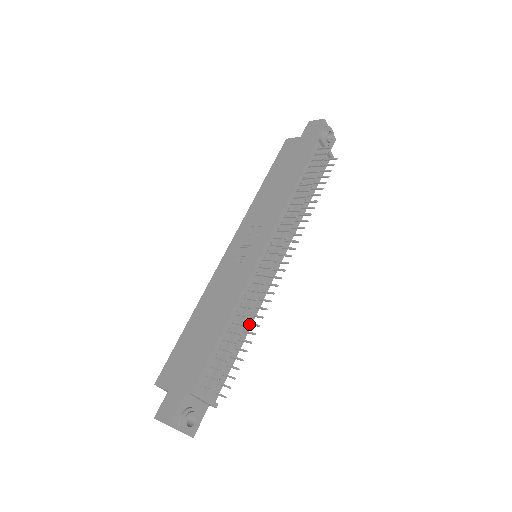
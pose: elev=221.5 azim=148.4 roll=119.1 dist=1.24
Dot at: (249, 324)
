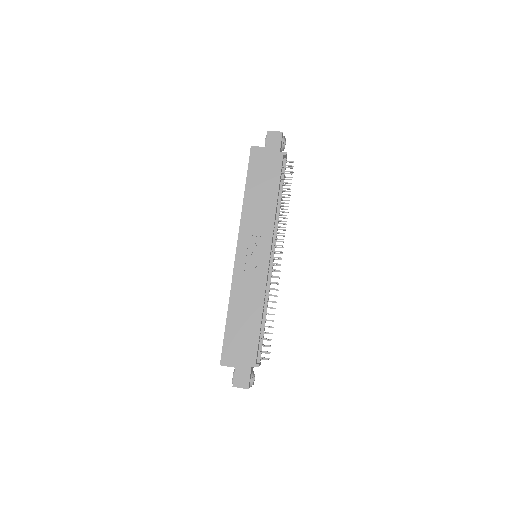
Dot at: occluded
